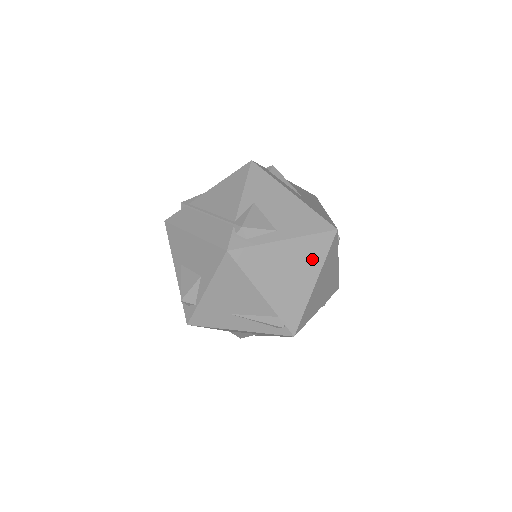
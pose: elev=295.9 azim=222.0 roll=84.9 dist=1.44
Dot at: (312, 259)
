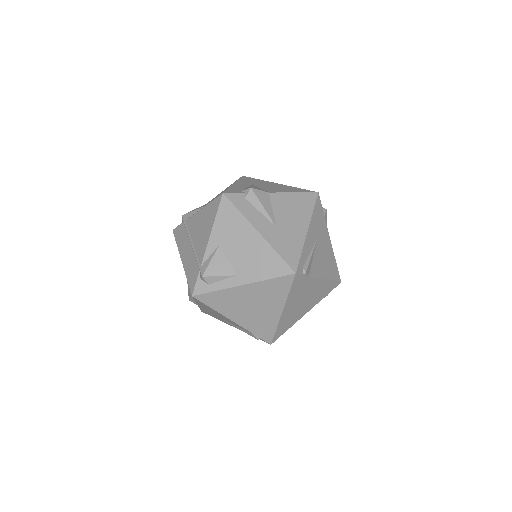
Dot at: (274, 296)
